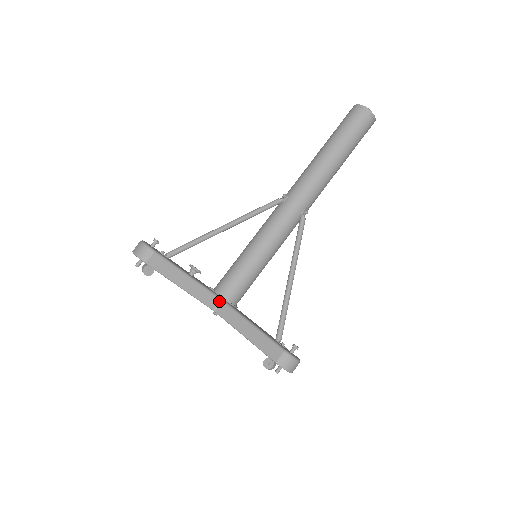
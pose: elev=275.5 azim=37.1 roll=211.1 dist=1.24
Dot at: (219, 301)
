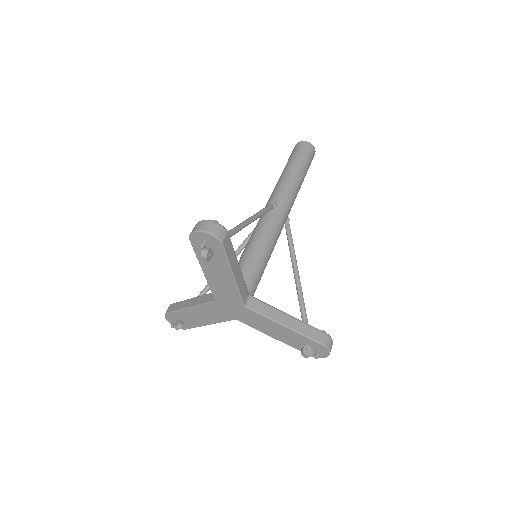
Dot at: (248, 296)
